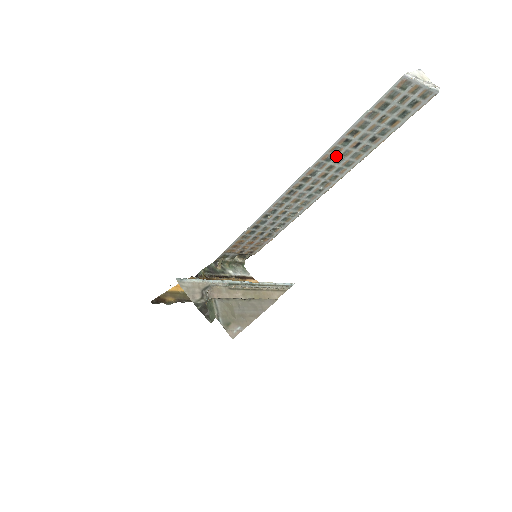
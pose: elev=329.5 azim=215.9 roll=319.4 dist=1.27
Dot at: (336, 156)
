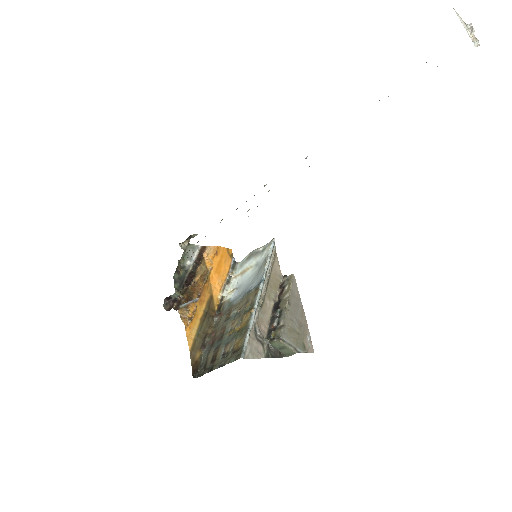
Dot at: occluded
